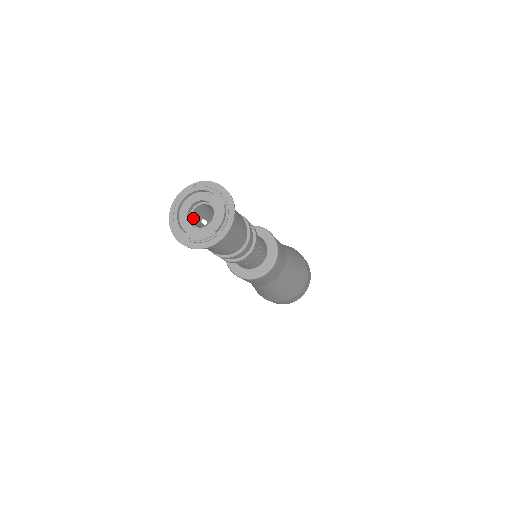
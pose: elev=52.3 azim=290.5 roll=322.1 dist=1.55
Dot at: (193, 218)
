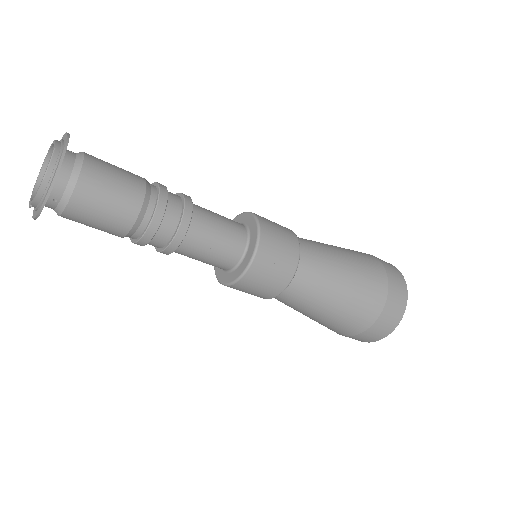
Dot at: occluded
